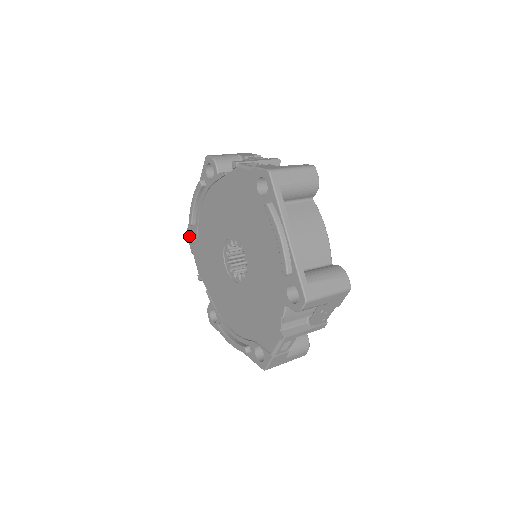
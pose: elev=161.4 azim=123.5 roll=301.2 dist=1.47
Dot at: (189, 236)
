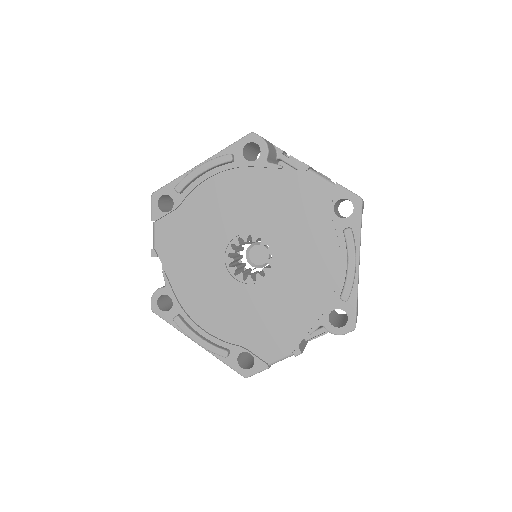
Dot at: (158, 200)
